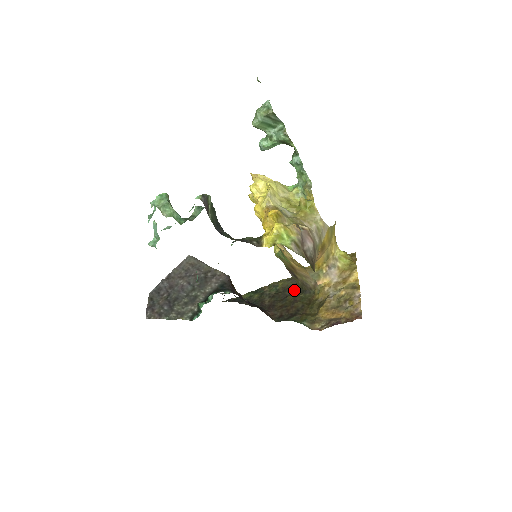
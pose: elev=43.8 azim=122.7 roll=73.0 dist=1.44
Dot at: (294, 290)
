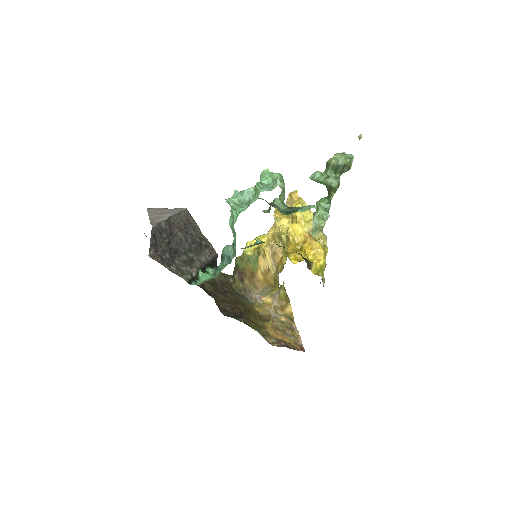
Dot at: (232, 289)
